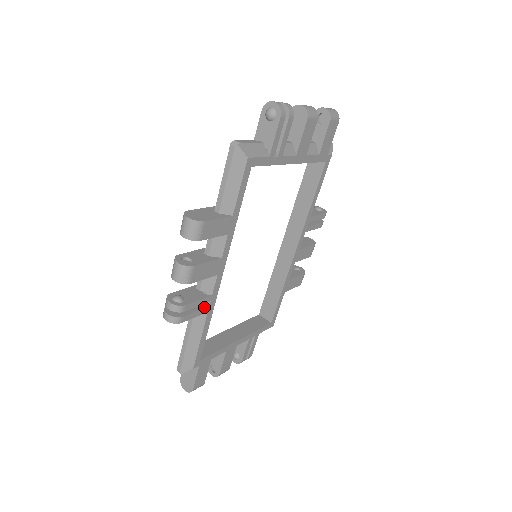
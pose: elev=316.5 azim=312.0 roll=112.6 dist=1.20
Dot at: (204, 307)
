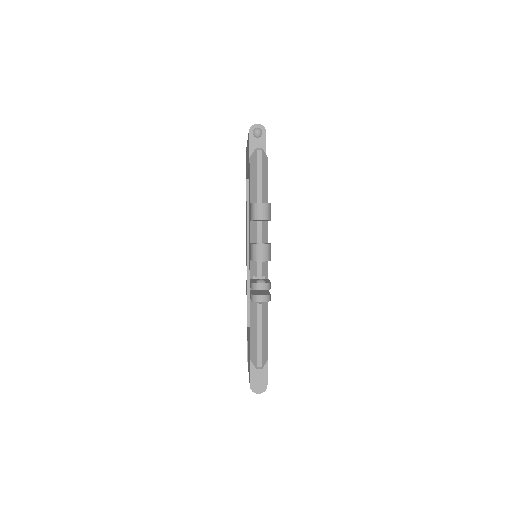
Dot at: (268, 290)
